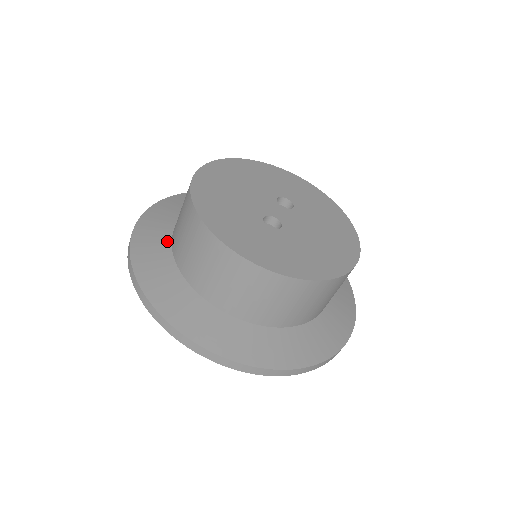
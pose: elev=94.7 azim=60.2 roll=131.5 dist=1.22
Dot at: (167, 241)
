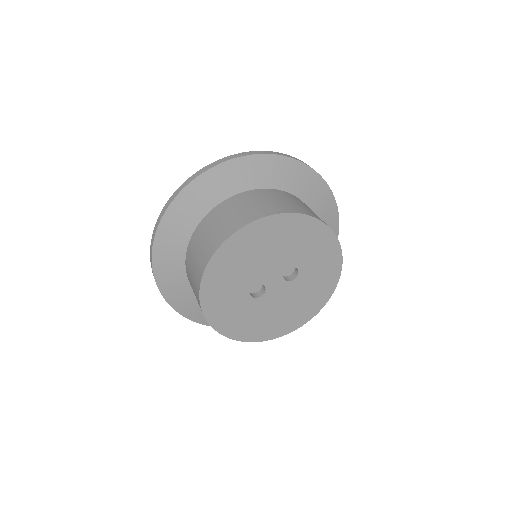
Dot at: (200, 217)
